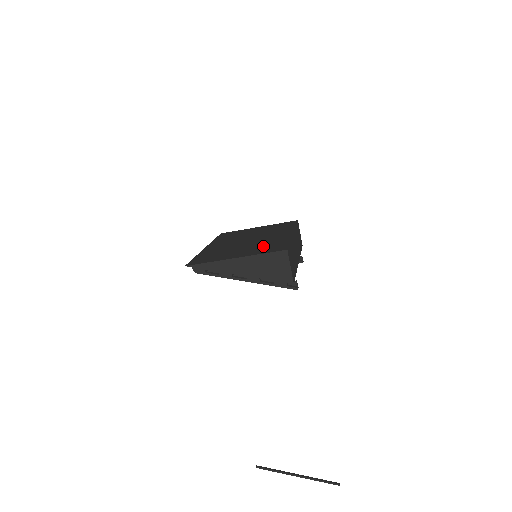
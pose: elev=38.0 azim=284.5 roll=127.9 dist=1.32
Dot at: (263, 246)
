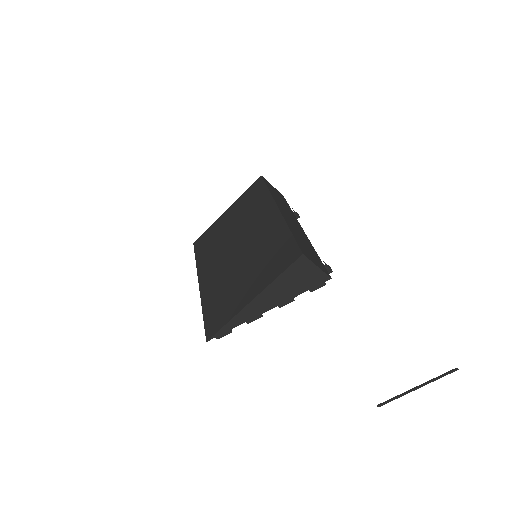
Dot at: (266, 257)
